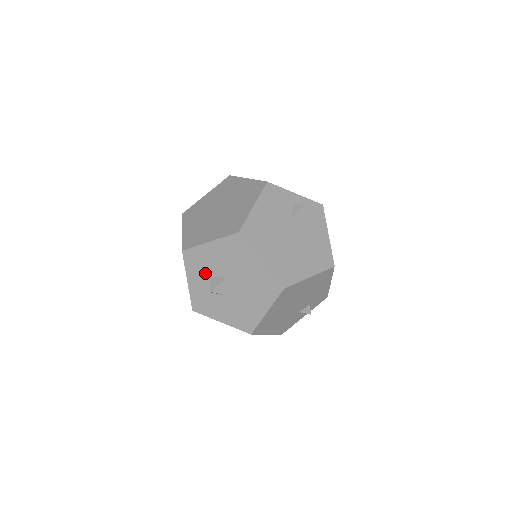
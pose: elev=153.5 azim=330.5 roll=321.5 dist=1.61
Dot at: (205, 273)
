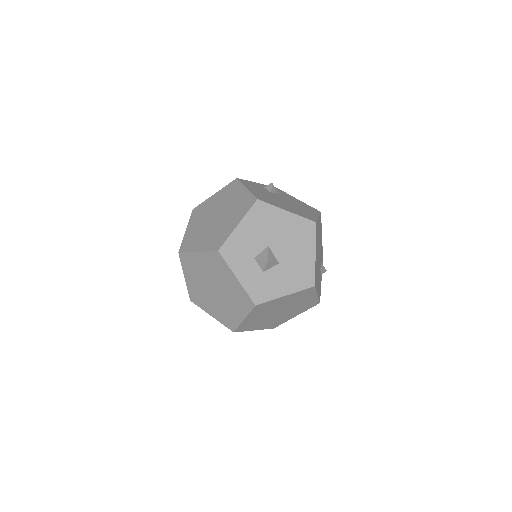
Dot at: (249, 257)
